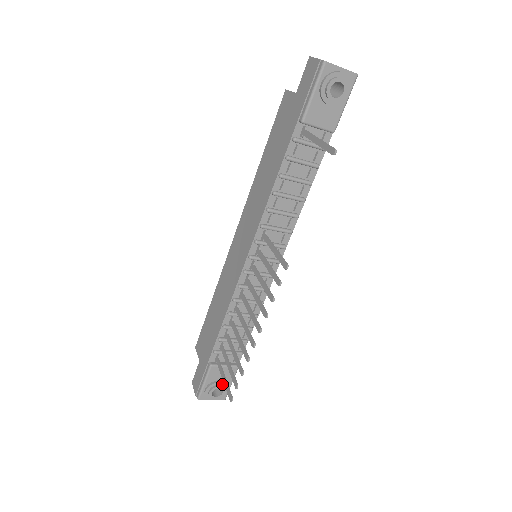
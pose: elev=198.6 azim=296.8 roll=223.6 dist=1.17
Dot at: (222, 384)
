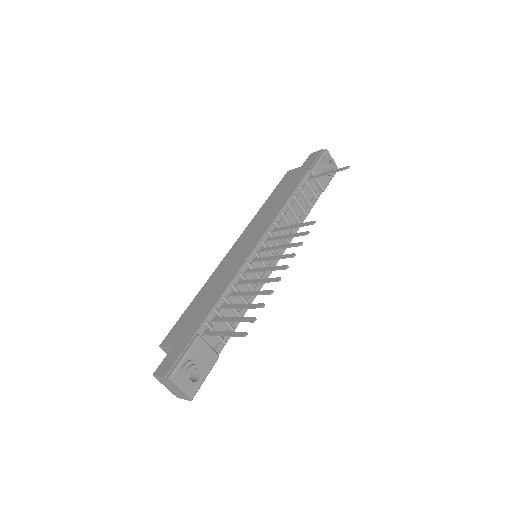
Dot at: (201, 368)
